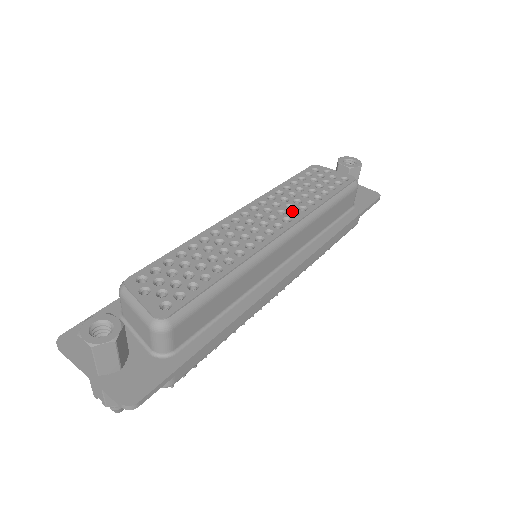
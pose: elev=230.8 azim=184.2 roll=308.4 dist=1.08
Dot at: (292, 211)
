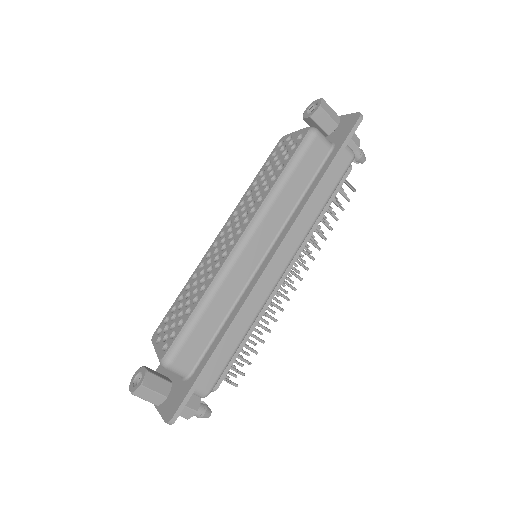
Dot at: (252, 208)
